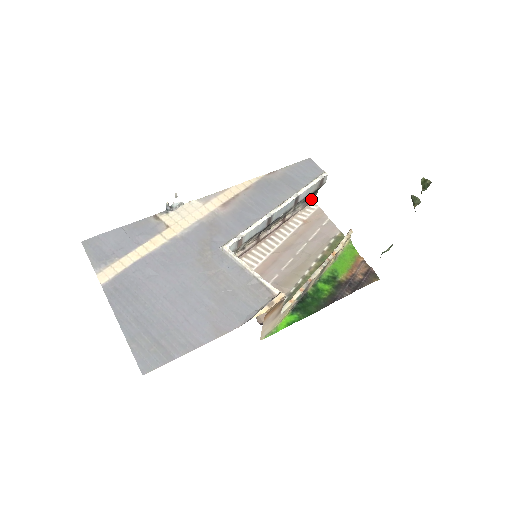
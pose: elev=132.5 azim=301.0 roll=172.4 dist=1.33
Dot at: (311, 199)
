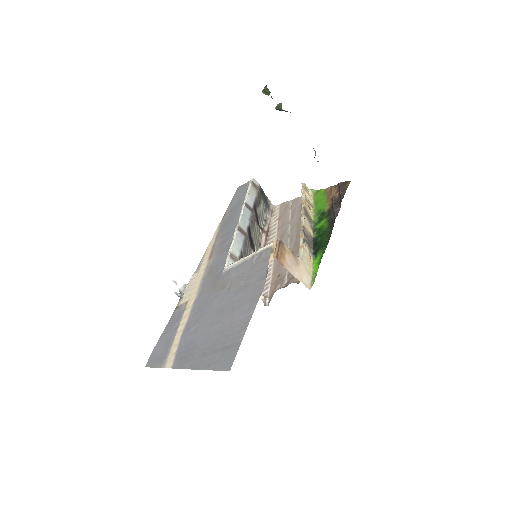
Dot at: (270, 206)
